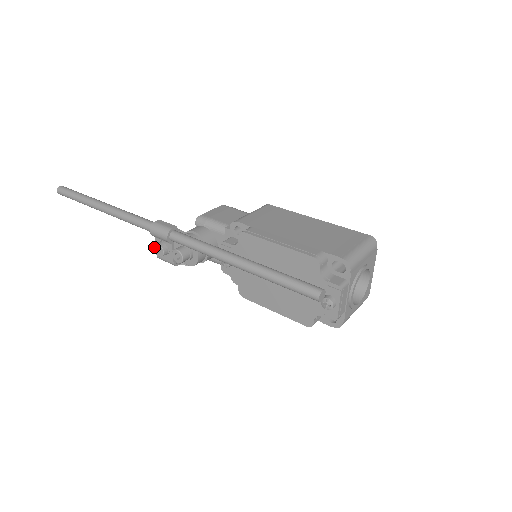
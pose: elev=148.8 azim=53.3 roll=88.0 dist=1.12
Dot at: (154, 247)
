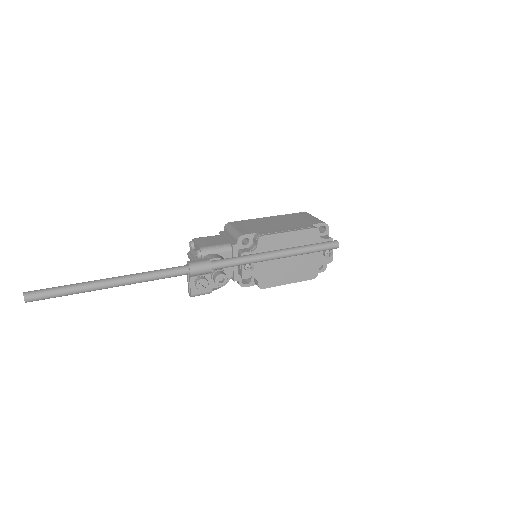
Dot at: (197, 284)
